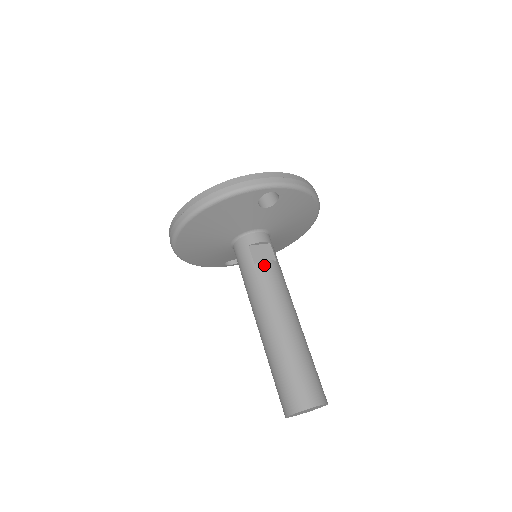
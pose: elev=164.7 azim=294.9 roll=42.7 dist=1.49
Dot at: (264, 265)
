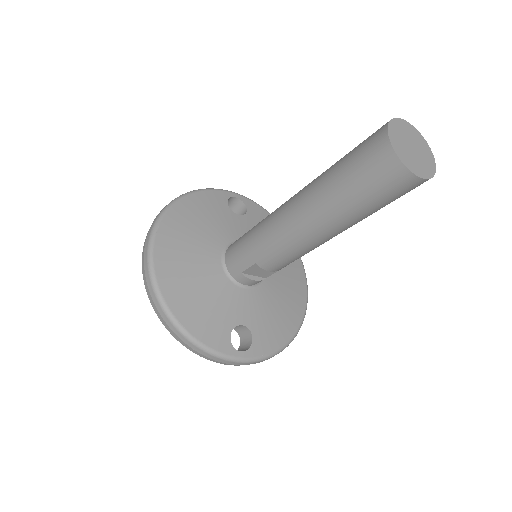
Dot at: occluded
